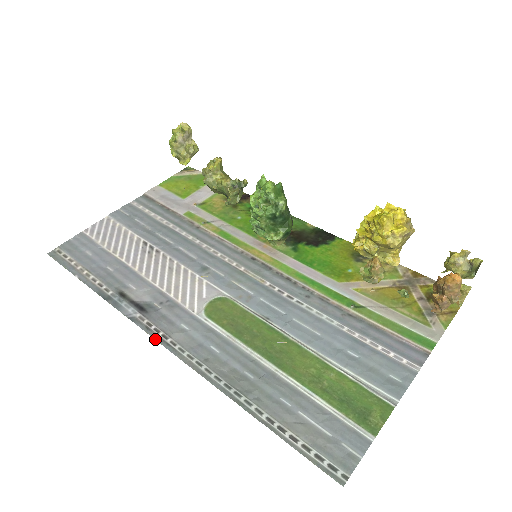
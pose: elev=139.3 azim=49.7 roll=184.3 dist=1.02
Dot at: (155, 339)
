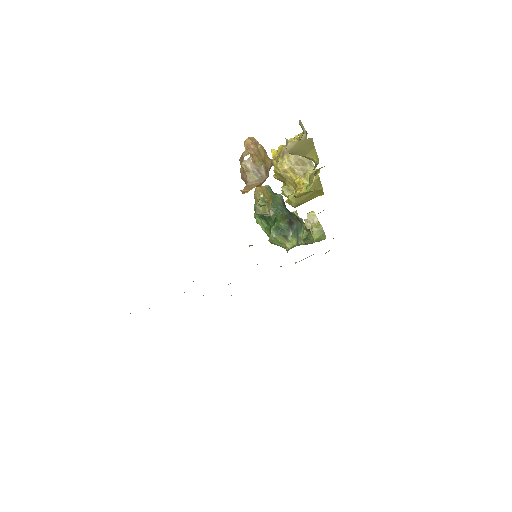
Dot at: occluded
